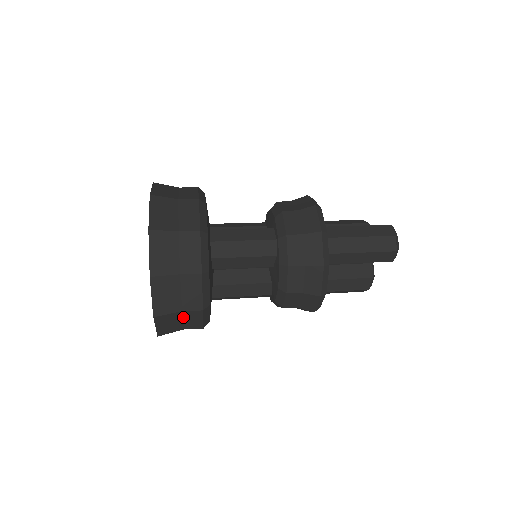
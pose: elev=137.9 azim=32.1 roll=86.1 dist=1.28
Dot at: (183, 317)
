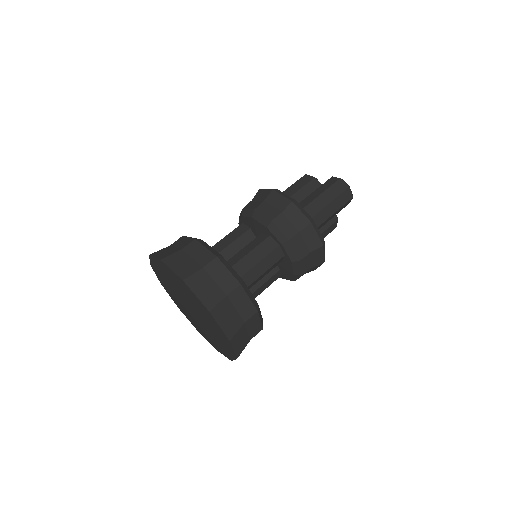
Dot at: occluded
